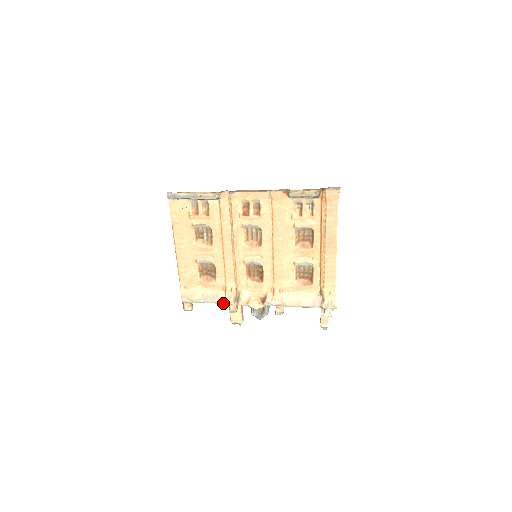
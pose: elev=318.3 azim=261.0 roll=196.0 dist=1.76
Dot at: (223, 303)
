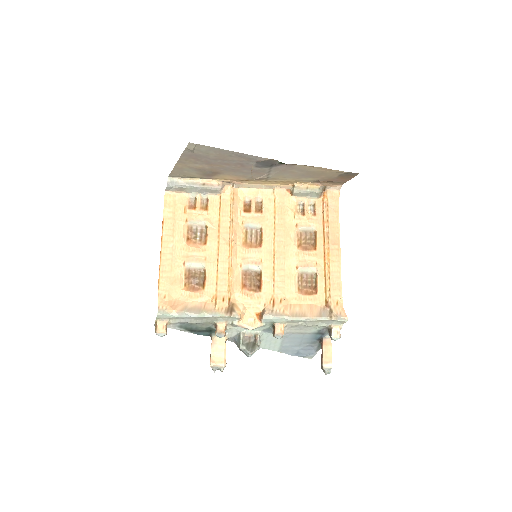
Dot at: (212, 316)
